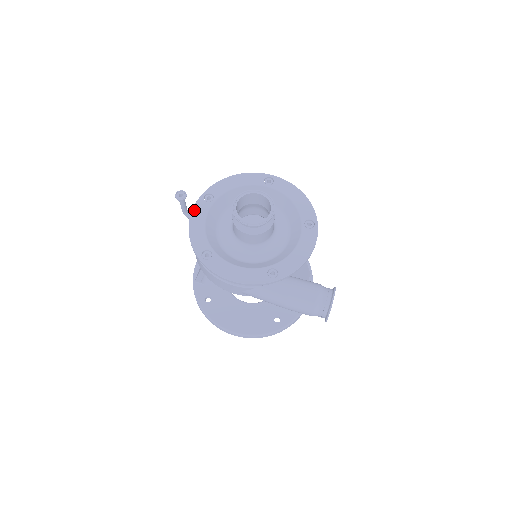
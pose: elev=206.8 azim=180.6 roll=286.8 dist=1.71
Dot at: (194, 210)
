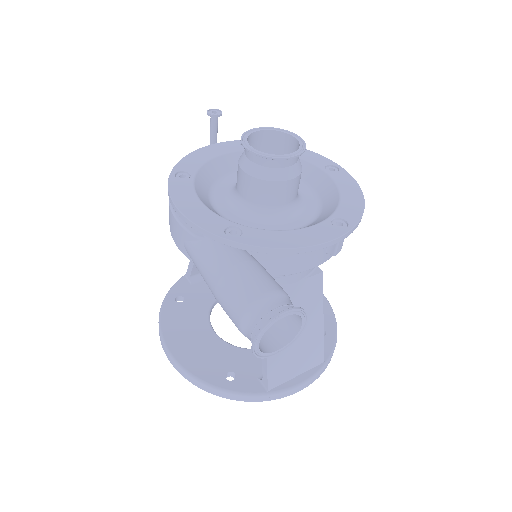
Dot at: (220, 144)
